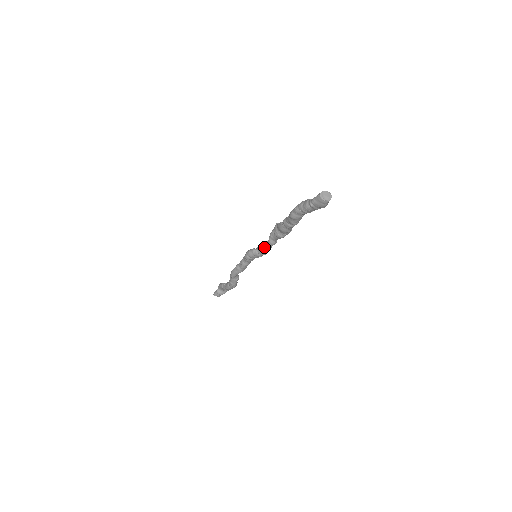
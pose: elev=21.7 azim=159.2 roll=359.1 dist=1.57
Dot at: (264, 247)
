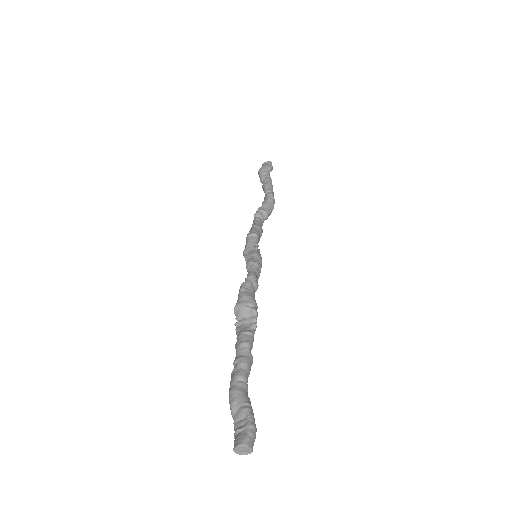
Dot at: occluded
